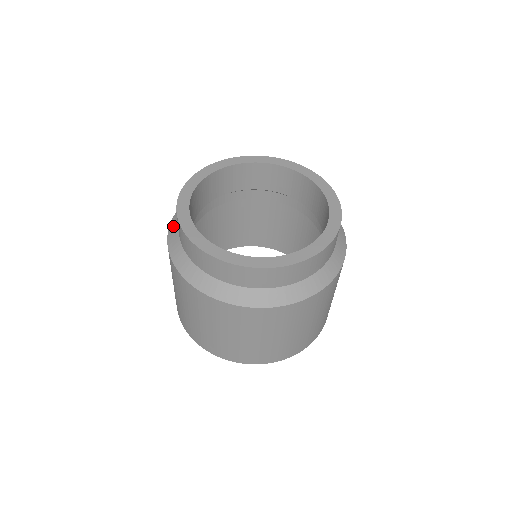
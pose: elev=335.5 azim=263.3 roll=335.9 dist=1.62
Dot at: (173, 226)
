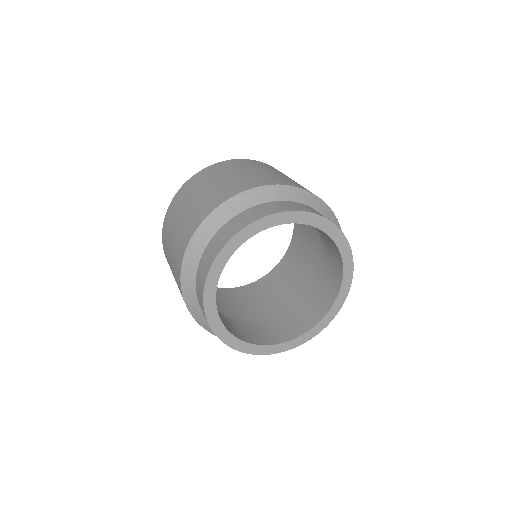
Dot at: (187, 282)
